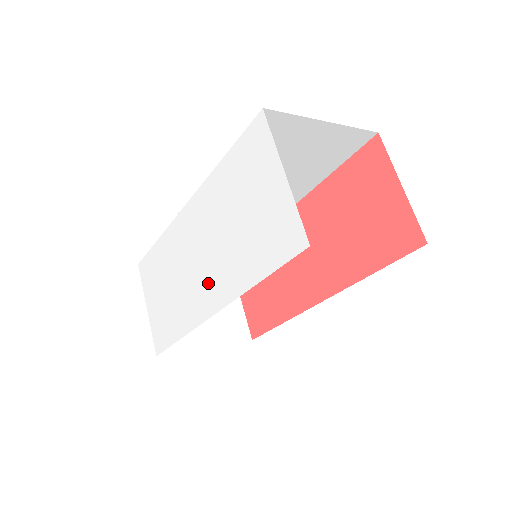
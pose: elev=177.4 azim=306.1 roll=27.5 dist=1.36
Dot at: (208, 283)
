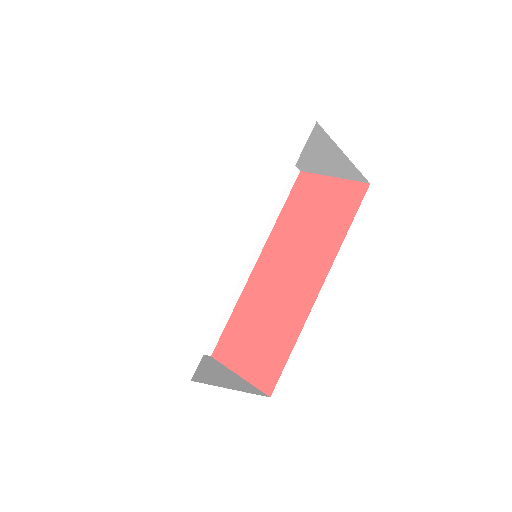
Dot at: (238, 235)
